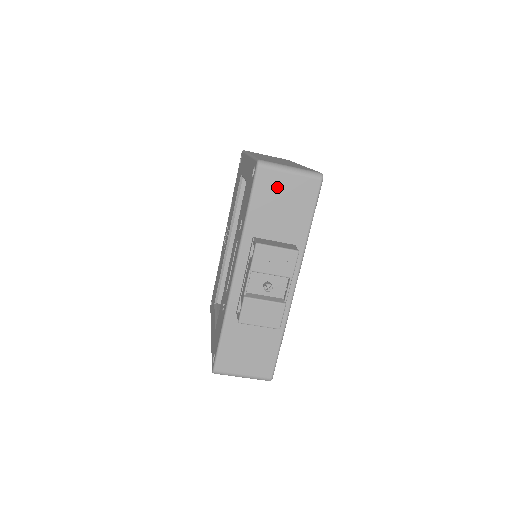
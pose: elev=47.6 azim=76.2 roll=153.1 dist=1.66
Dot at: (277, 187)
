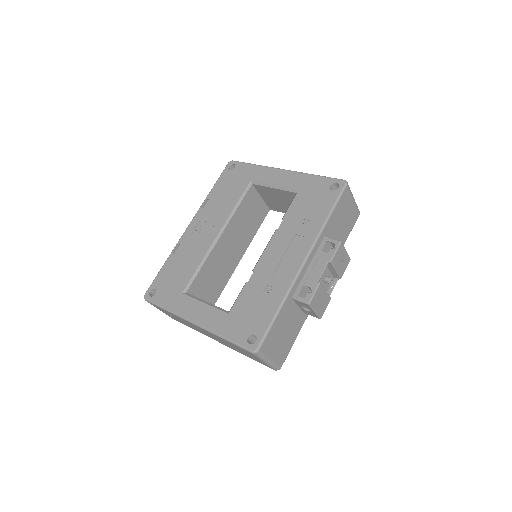
Dot at: (346, 206)
